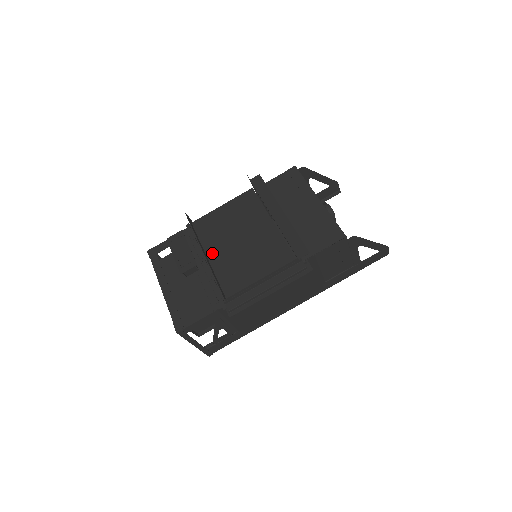
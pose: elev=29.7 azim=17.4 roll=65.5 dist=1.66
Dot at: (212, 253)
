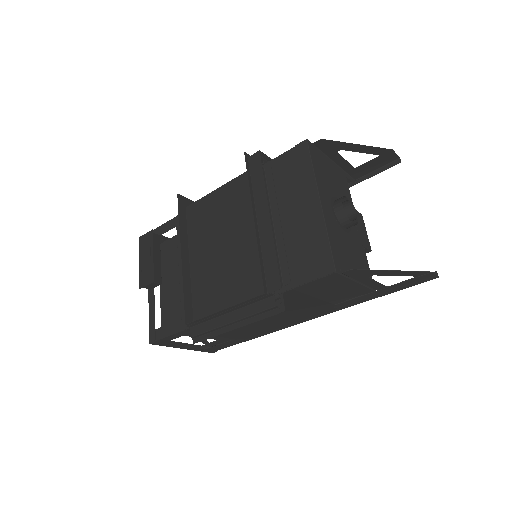
Dot at: (195, 254)
